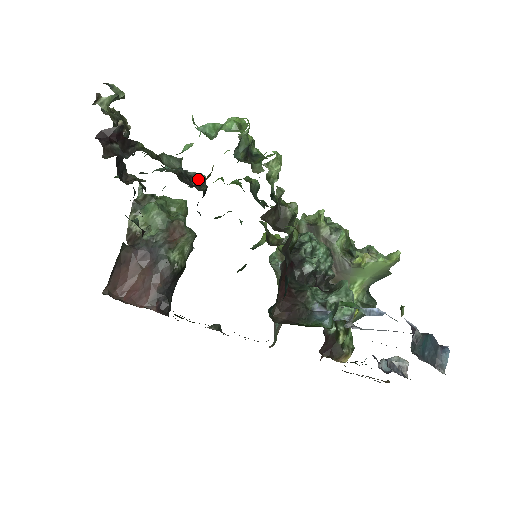
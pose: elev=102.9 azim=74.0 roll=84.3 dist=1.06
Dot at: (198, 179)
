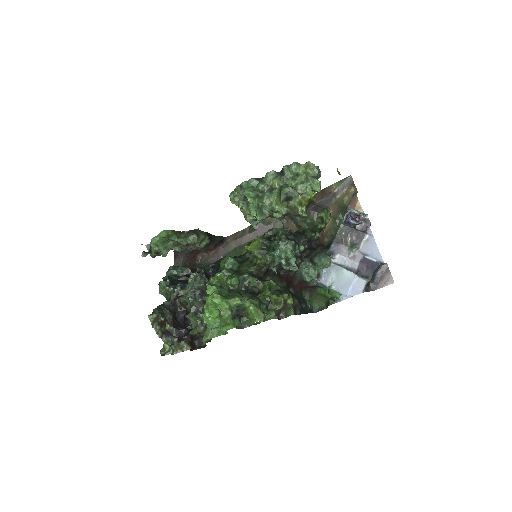
Dot at: (203, 287)
